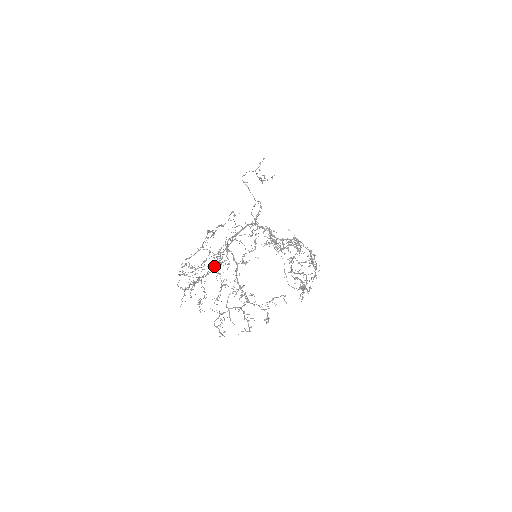
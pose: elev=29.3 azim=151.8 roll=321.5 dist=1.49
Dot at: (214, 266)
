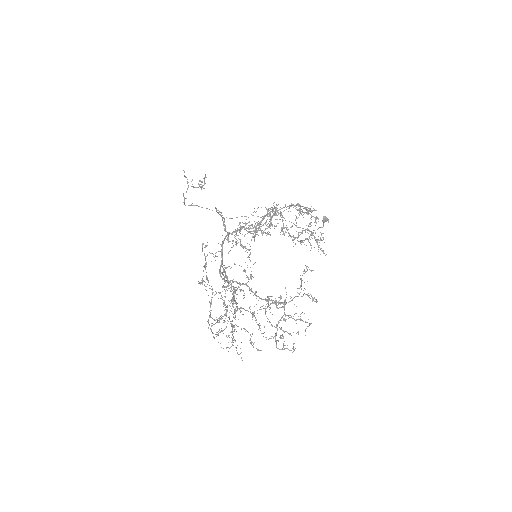
Dot at: occluded
